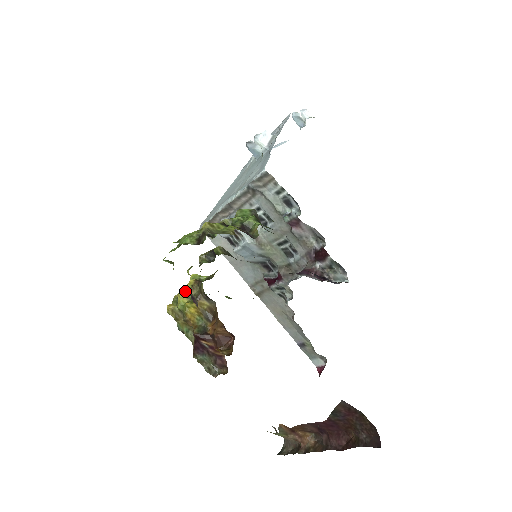
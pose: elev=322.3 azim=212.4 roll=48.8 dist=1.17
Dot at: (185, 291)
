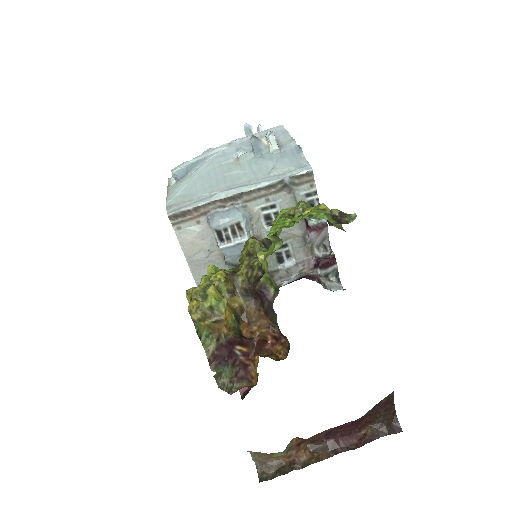
Dot at: (216, 284)
